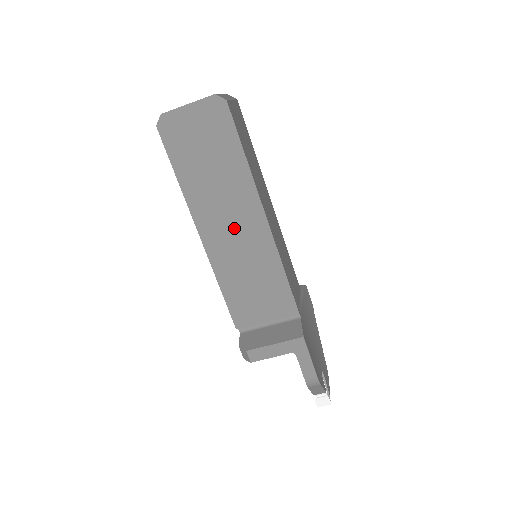
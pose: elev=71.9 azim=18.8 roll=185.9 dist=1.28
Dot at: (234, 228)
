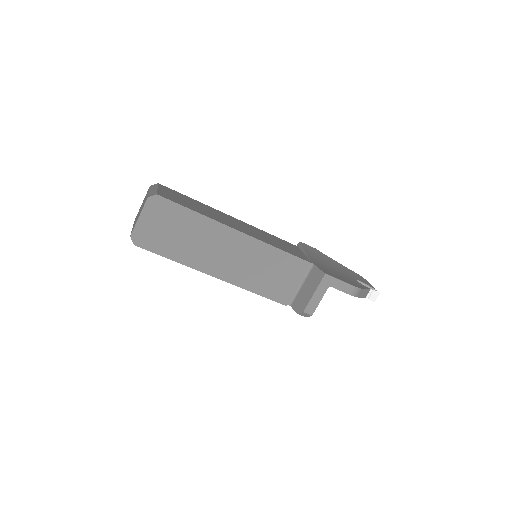
Dot at: (229, 255)
